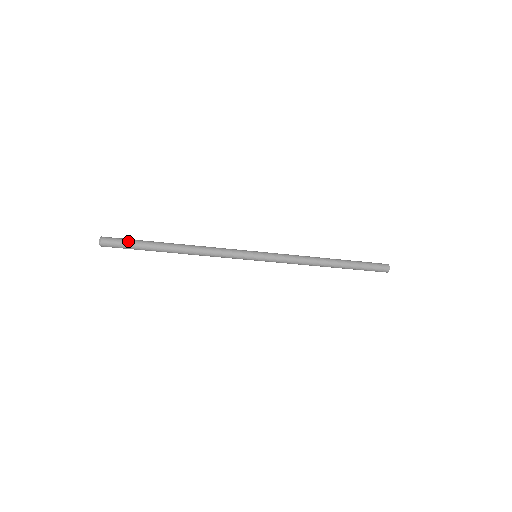
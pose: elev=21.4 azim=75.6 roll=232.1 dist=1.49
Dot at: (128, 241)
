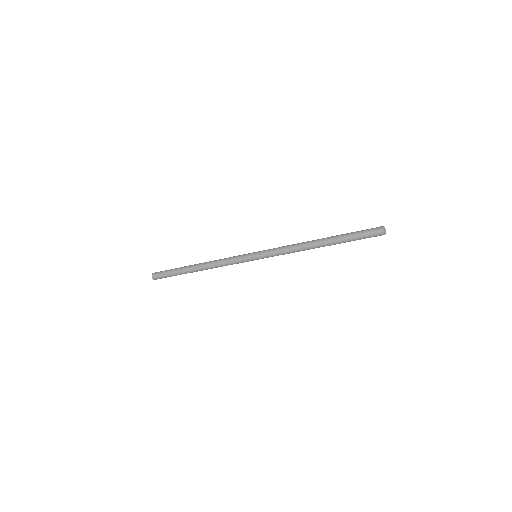
Dot at: (167, 272)
